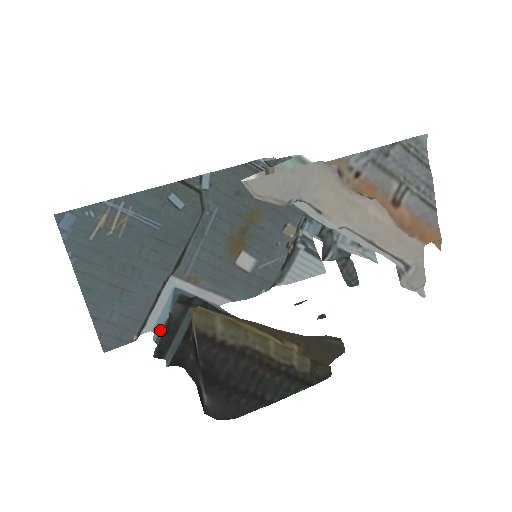
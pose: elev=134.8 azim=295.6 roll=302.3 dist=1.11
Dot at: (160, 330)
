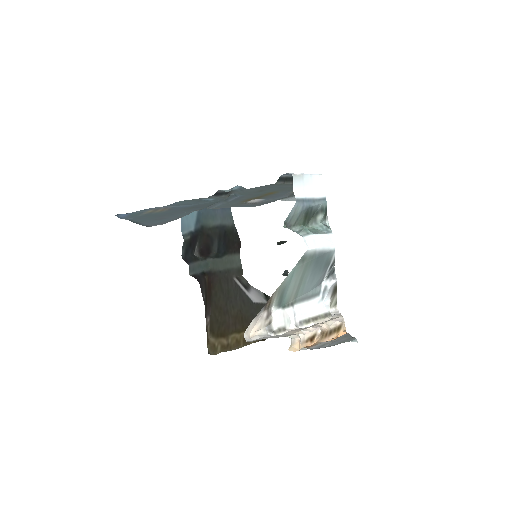
Dot at: (186, 233)
